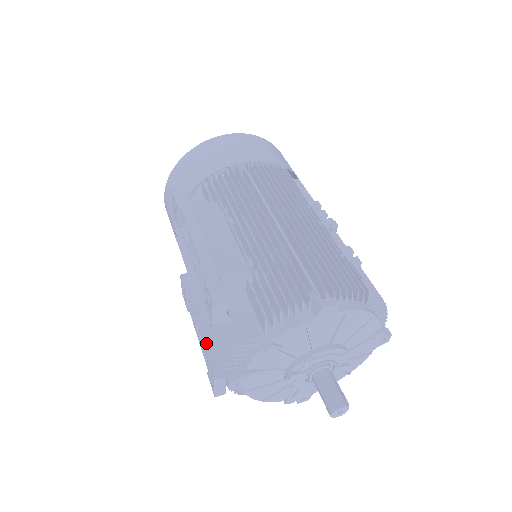
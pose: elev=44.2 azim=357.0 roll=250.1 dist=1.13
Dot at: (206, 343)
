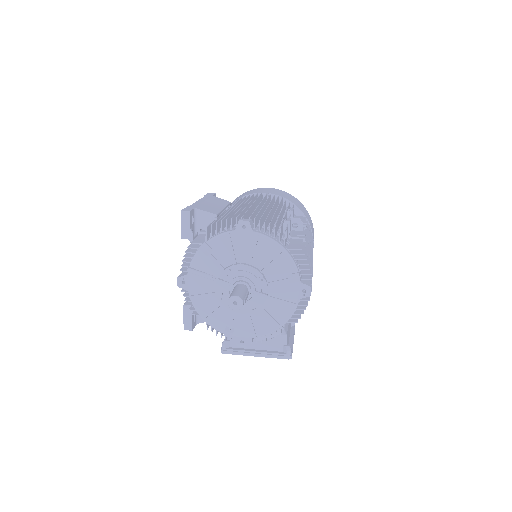
Dot at: occluded
